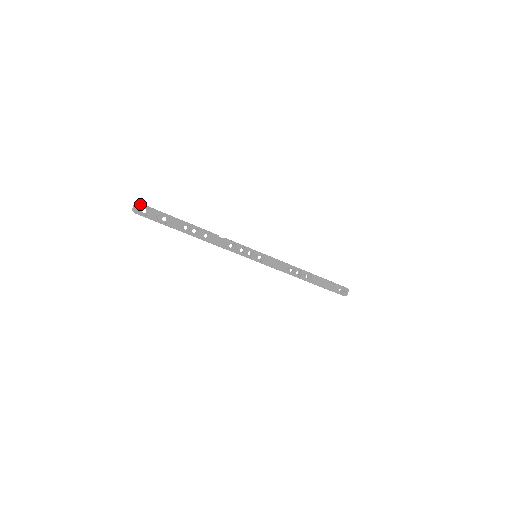
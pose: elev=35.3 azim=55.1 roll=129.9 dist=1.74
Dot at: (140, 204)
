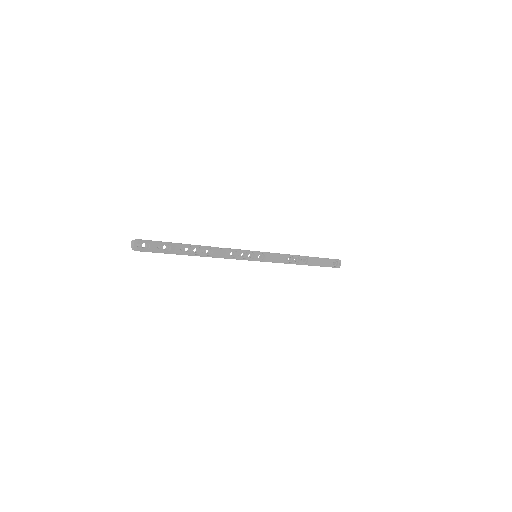
Dot at: (139, 240)
